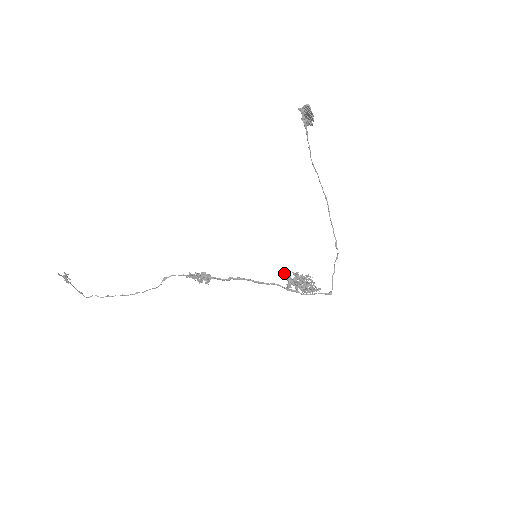
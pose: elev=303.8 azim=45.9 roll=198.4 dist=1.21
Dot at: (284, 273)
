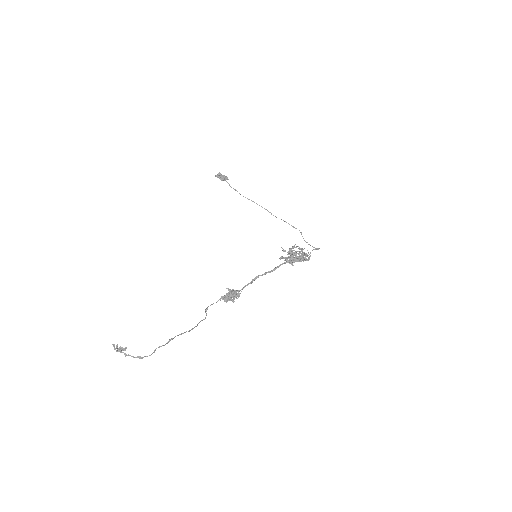
Dot at: occluded
